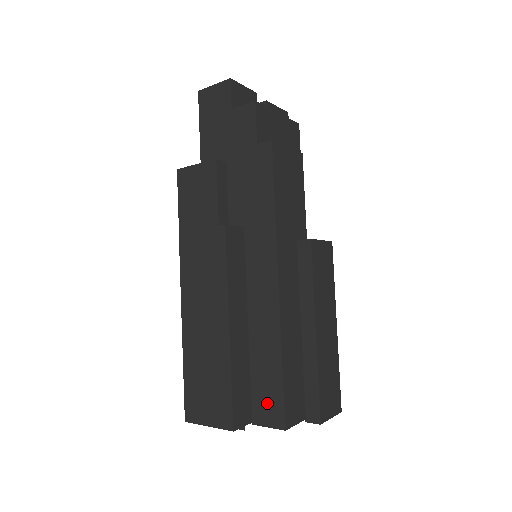
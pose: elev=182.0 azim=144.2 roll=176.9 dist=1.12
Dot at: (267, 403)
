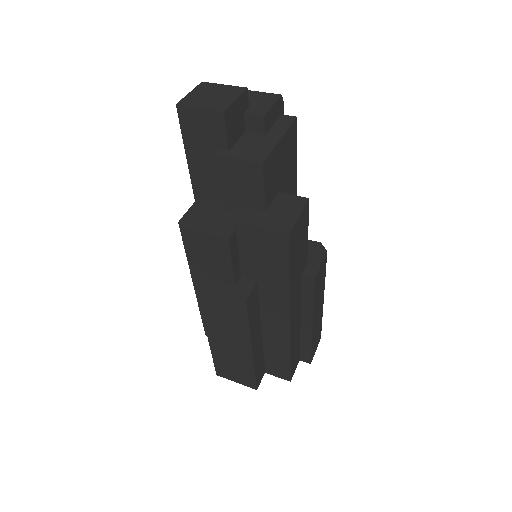
Dot at: (277, 369)
